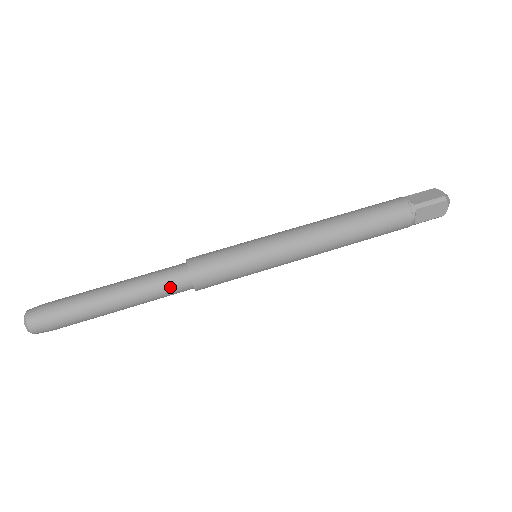
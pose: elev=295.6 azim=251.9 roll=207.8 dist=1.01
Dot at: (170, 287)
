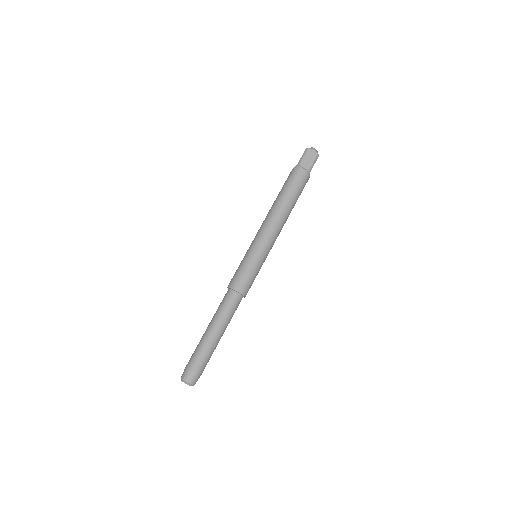
Dot at: occluded
